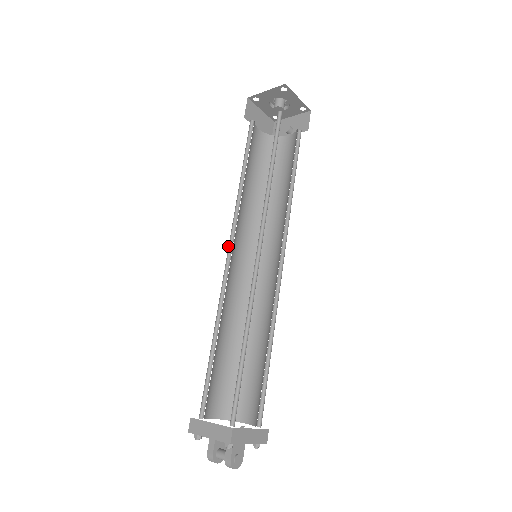
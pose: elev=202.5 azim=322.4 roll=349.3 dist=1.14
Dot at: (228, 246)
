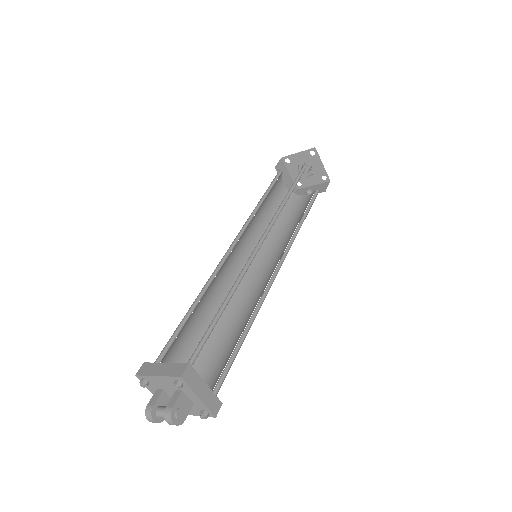
Dot at: (233, 241)
